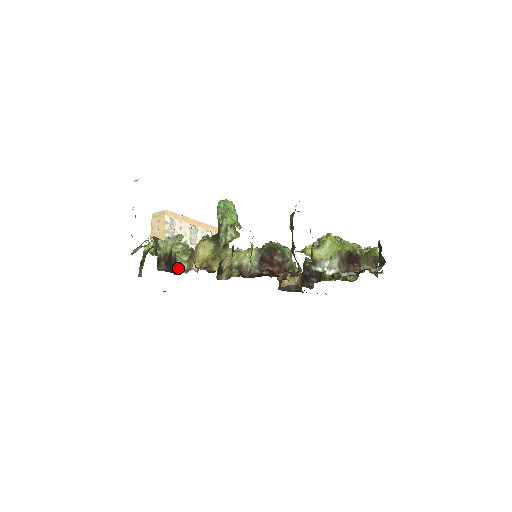
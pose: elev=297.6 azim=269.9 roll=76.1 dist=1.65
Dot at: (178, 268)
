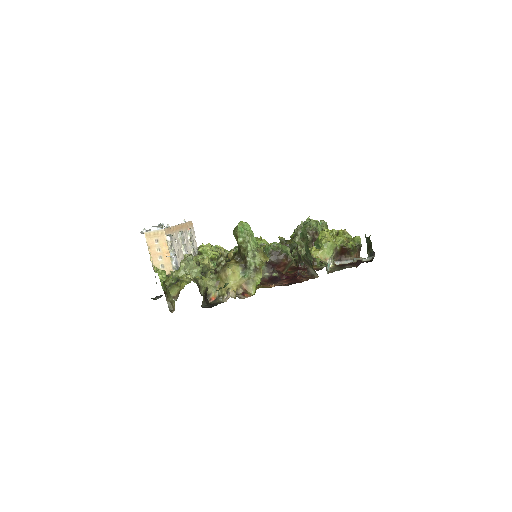
Dot at: (210, 295)
